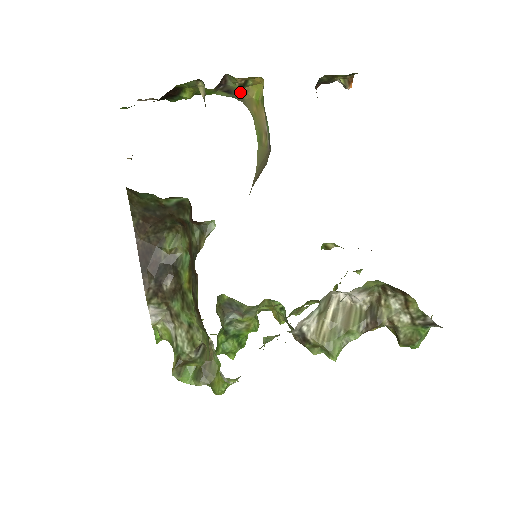
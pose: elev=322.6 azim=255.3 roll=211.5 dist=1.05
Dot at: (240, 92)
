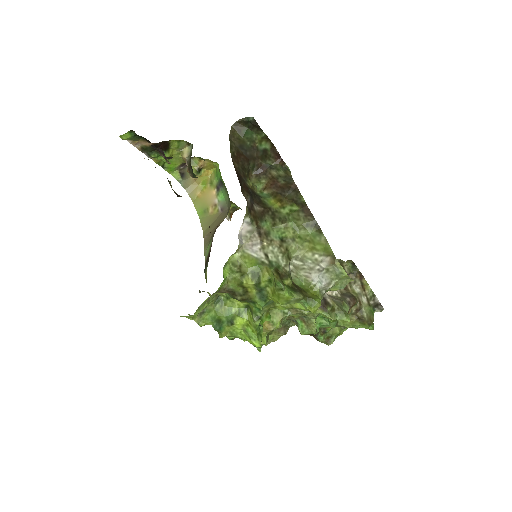
Dot at: (189, 179)
